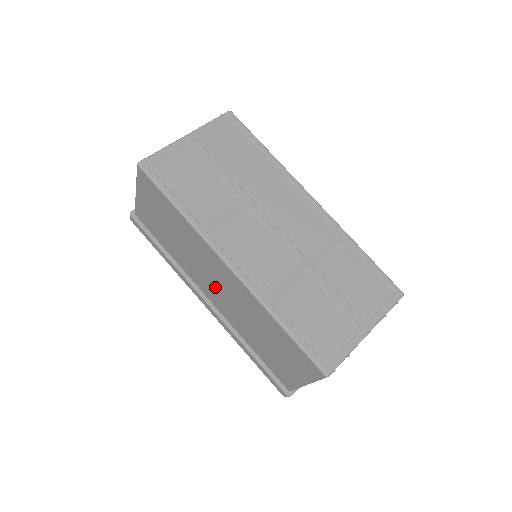
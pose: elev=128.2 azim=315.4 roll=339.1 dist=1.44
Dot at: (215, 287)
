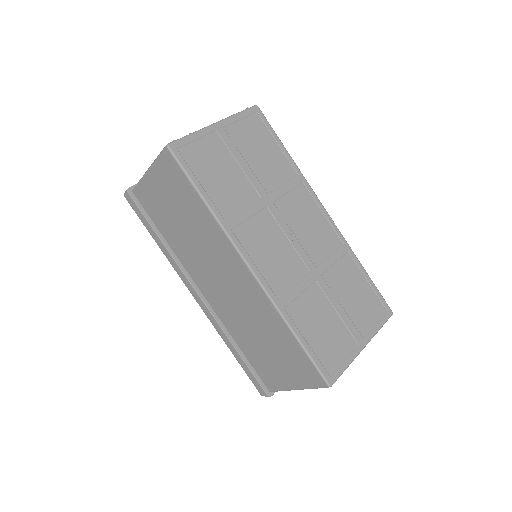
Dot at: (218, 284)
